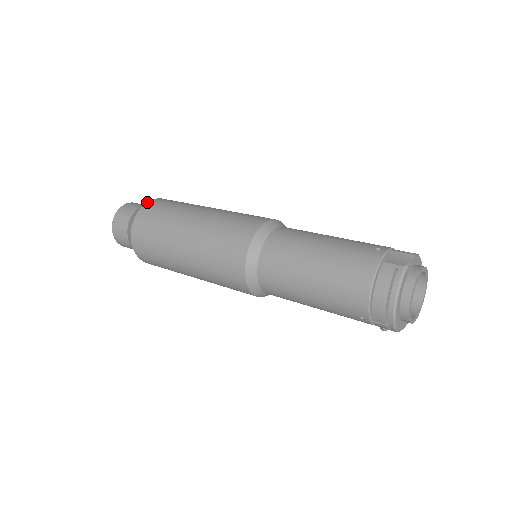
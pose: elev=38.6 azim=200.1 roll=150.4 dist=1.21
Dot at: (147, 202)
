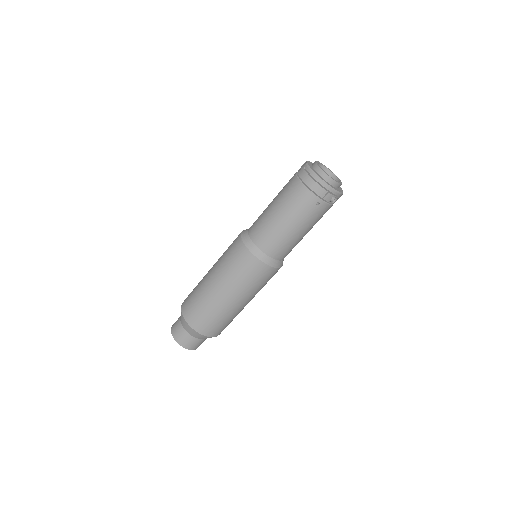
Dot at: (182, 303)
